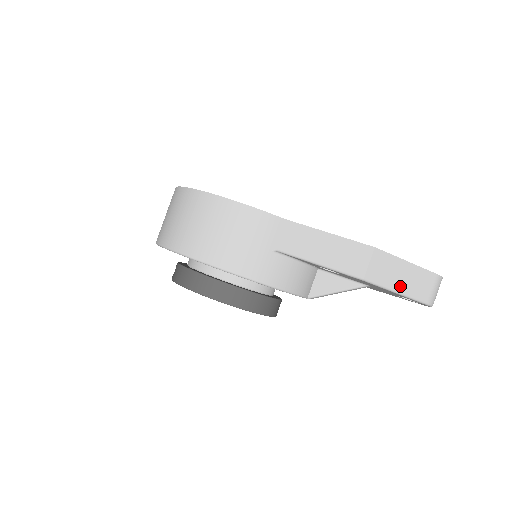
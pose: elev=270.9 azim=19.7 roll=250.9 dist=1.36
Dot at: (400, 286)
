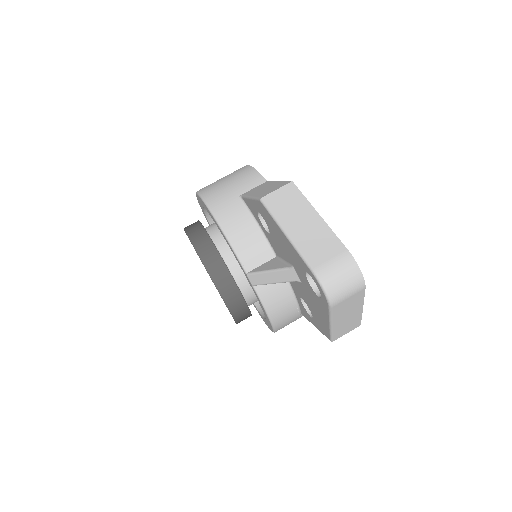
Dot at: (294, 230)
